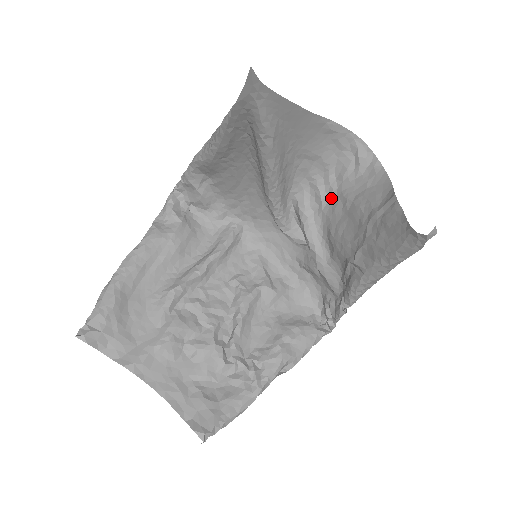
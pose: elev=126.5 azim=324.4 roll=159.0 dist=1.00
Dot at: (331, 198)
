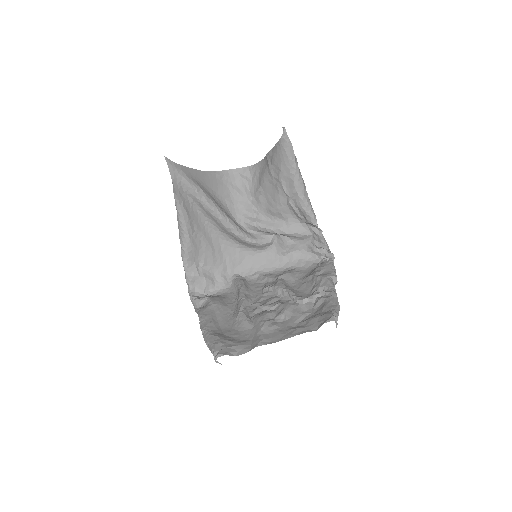
Dot at: (254, 202)
